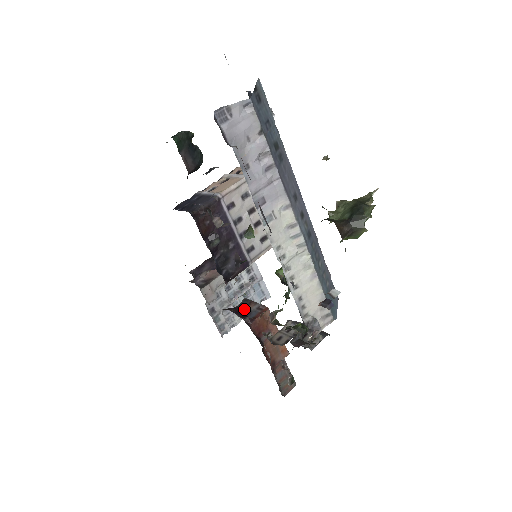
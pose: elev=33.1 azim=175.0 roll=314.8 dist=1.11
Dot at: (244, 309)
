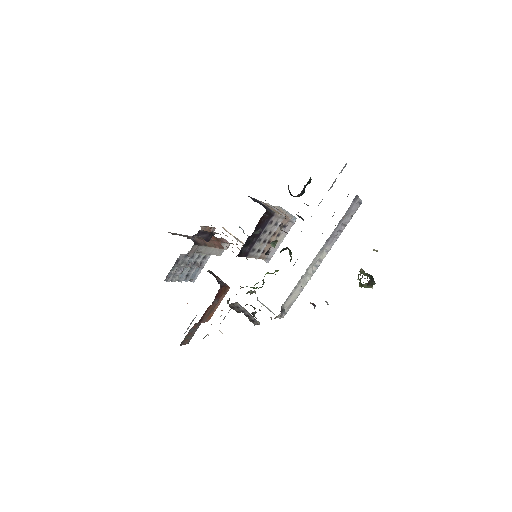
Dot at: (215, 277)
